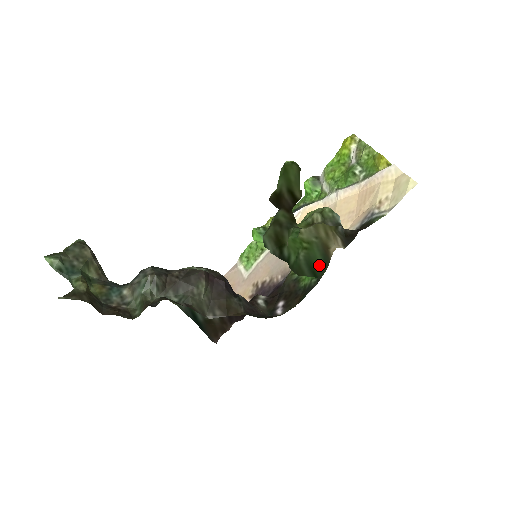
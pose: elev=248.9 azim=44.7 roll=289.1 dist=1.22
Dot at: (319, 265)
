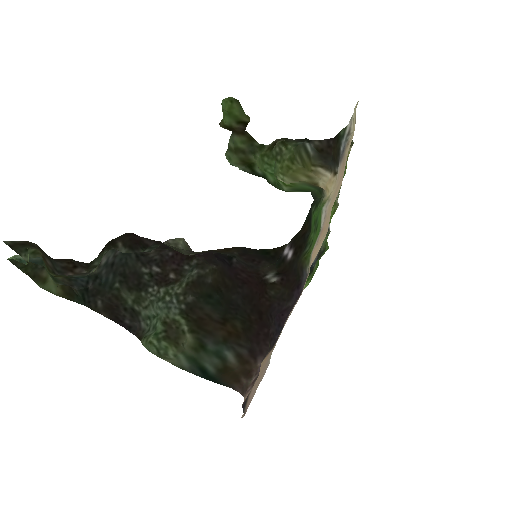
Dot at: (309, 189)
